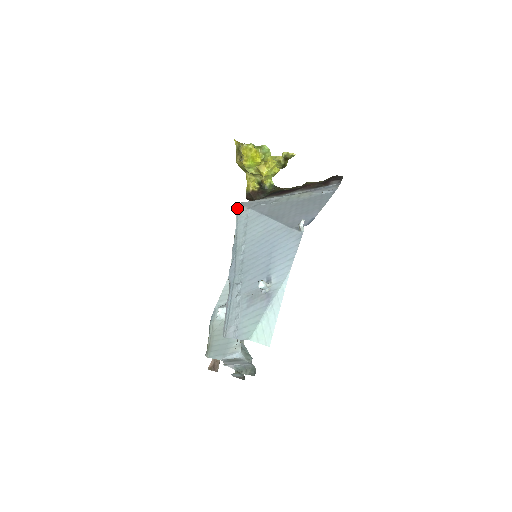
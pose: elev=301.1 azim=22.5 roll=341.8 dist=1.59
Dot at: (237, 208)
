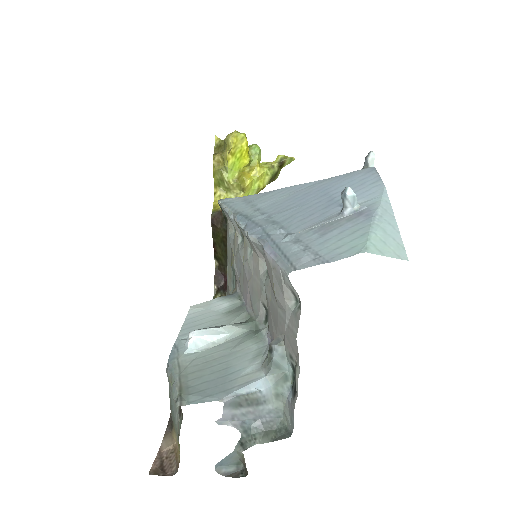
Dot at: (220, 200)
